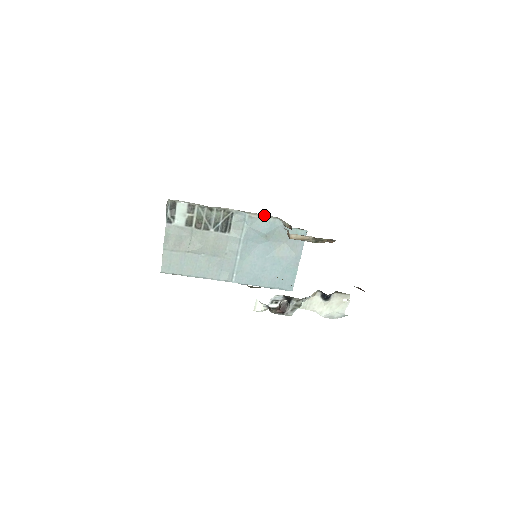
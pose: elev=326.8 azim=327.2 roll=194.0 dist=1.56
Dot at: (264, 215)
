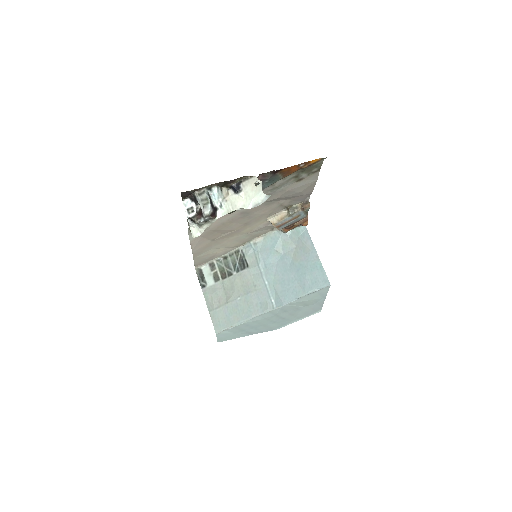
Dot at: (263, 235)
